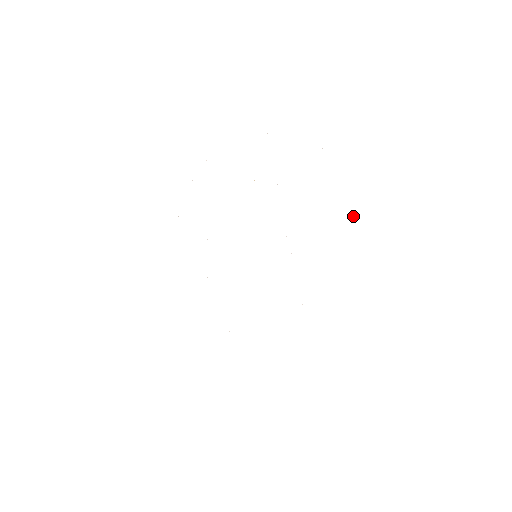
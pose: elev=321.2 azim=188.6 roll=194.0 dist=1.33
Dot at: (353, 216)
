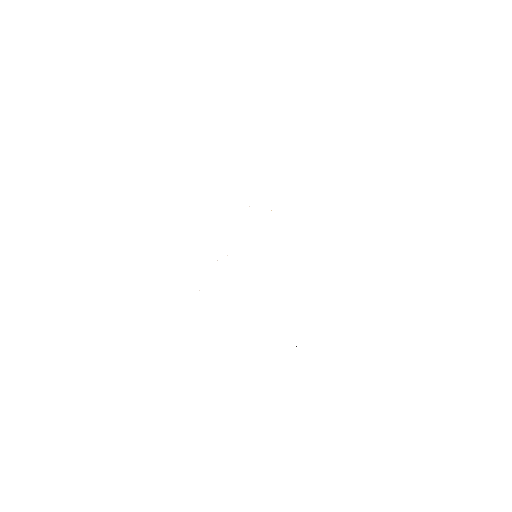
Dot at: occluded
